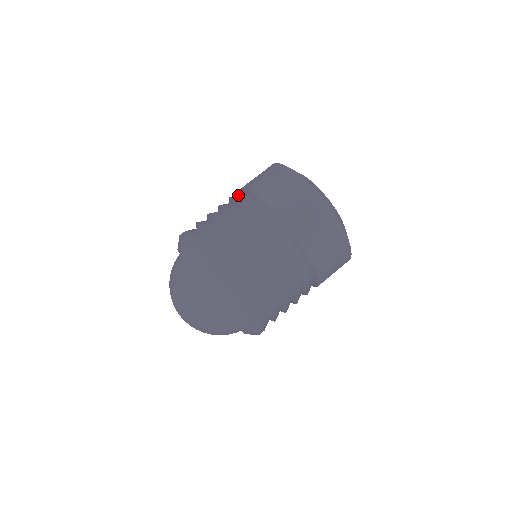
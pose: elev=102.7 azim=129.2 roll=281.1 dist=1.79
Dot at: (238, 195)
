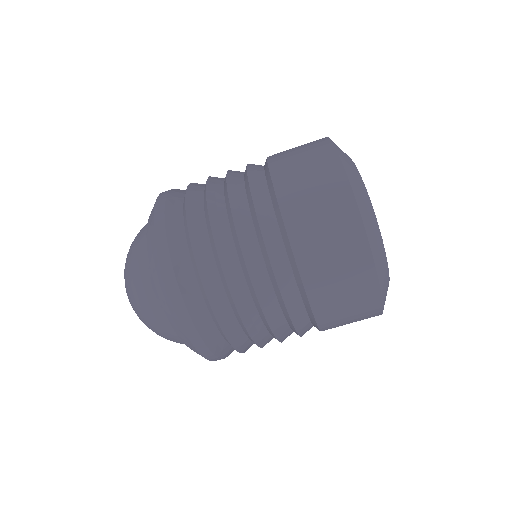
Dot at: (257, 165)
